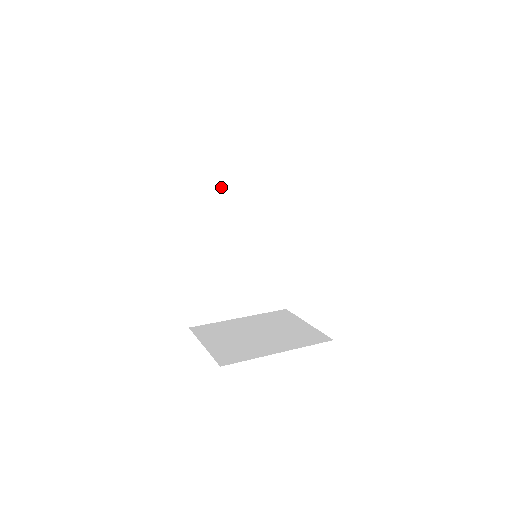
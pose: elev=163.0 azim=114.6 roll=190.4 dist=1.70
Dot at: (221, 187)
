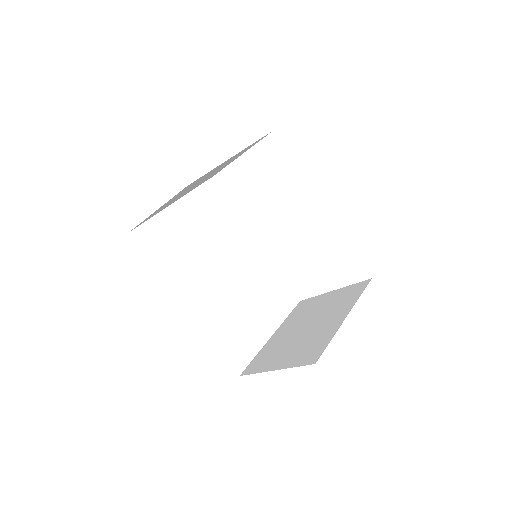
Dot at: (175, 224)
